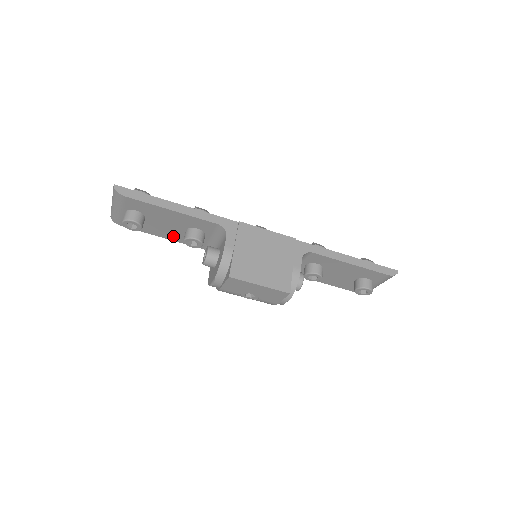
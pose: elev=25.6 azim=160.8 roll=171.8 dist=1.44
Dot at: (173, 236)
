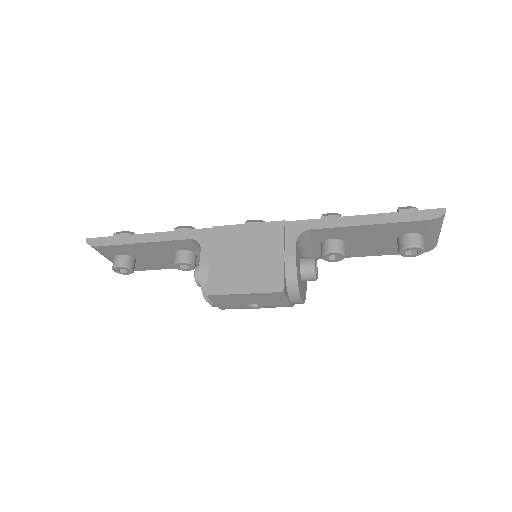
Dot at: occluded
